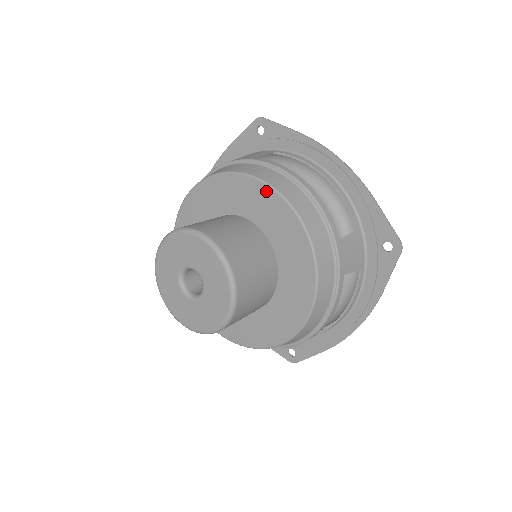
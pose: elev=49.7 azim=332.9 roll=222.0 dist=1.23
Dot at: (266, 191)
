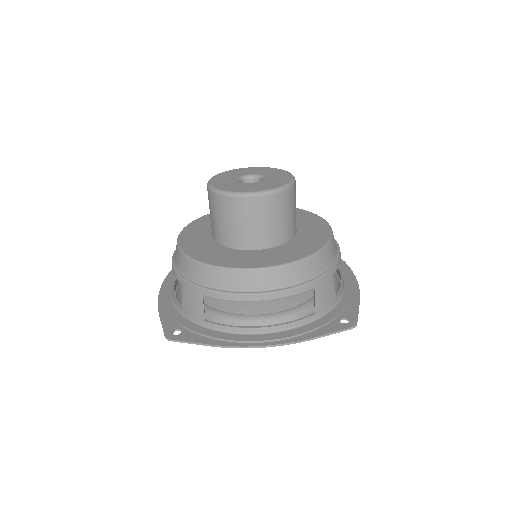
Dot at: (323, 222)
